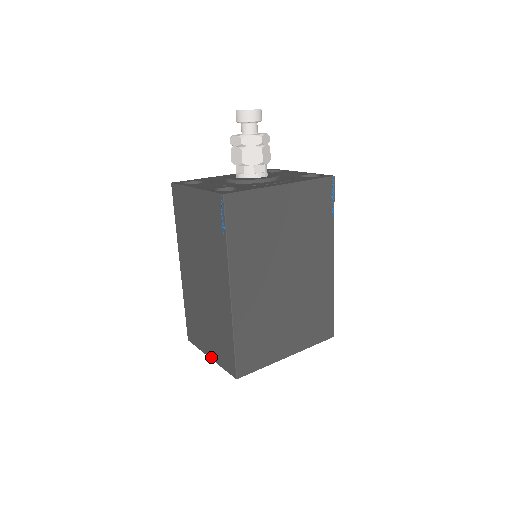
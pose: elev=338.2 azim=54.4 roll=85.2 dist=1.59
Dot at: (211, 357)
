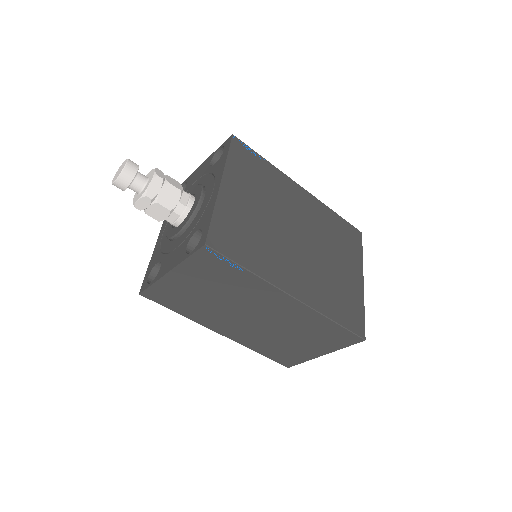
Dot at: (324, 354)
